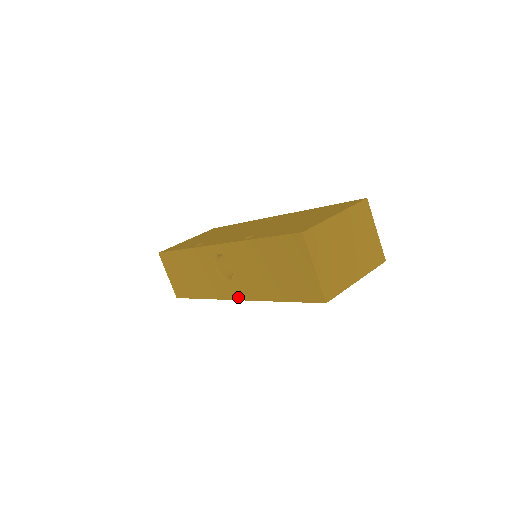
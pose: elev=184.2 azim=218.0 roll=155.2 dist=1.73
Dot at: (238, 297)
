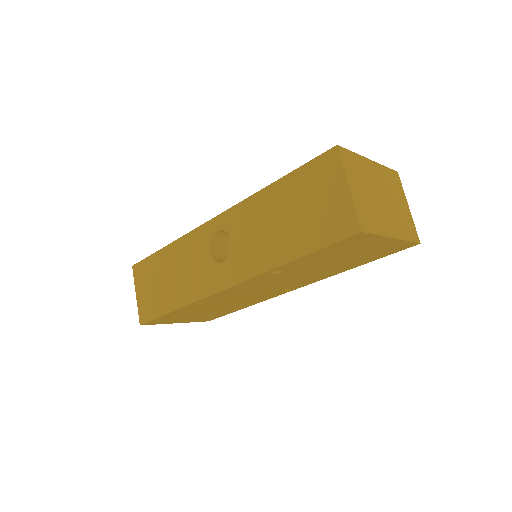
Dot at: (231, 282)
